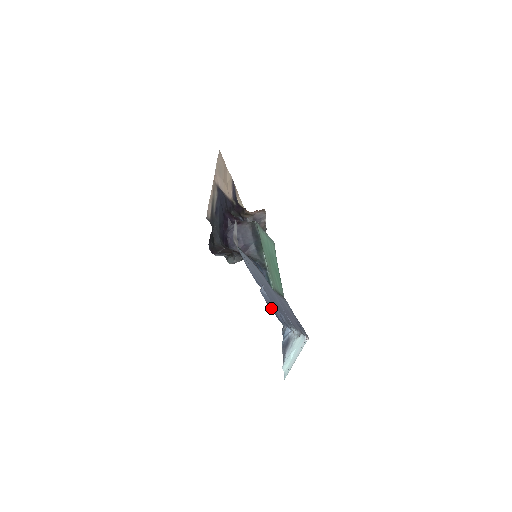
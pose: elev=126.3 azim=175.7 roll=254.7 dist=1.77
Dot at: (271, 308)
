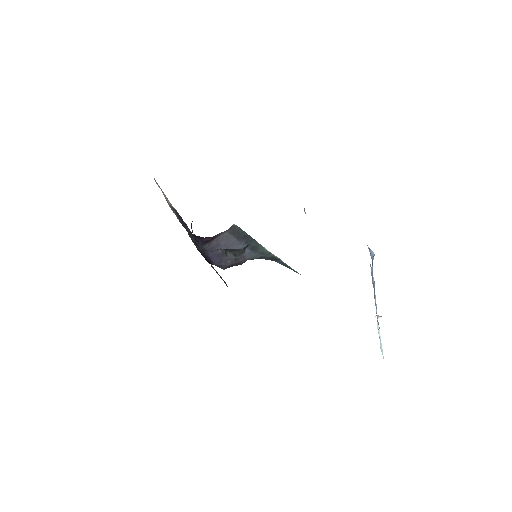
Dot at: occluded
